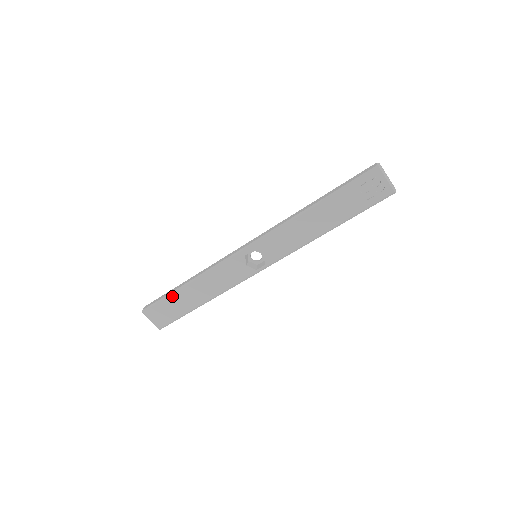
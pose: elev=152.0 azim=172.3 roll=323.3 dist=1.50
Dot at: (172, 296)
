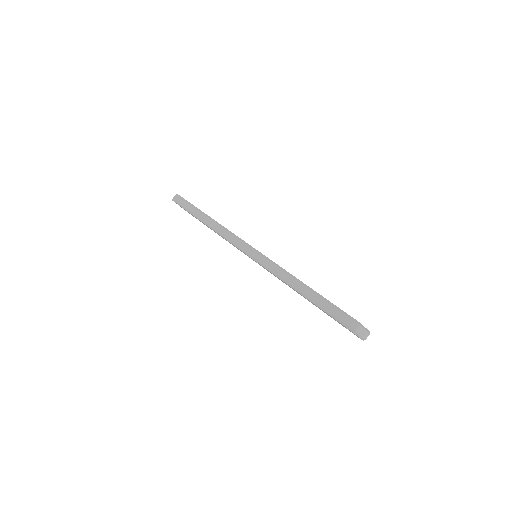
Dot at: (193, 215)
